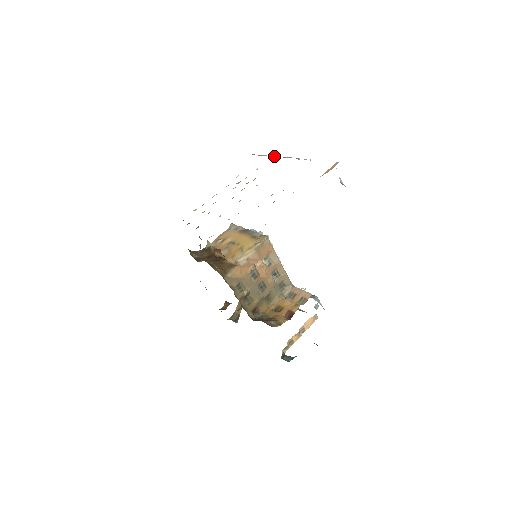
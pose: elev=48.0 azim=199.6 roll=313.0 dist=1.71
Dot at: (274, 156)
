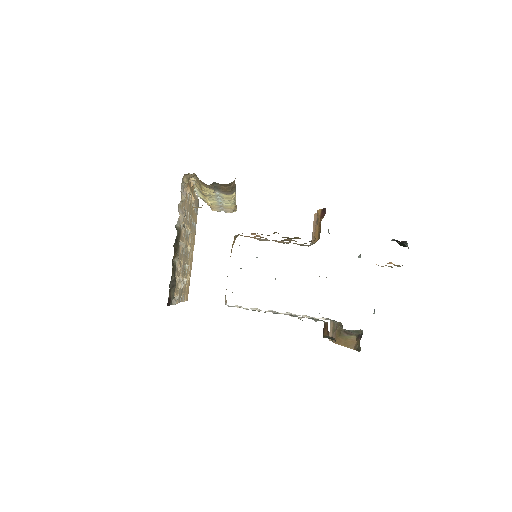
Dot at: occluded
